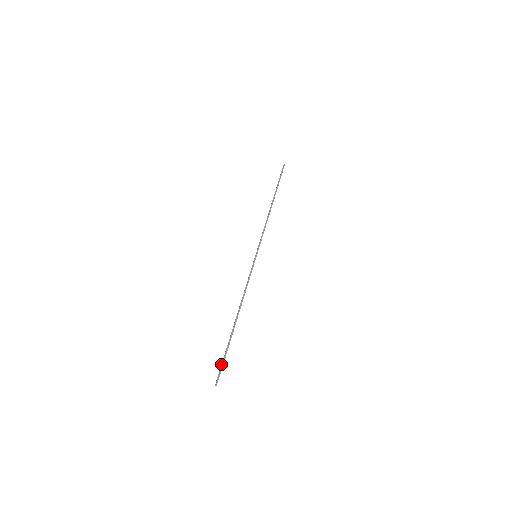
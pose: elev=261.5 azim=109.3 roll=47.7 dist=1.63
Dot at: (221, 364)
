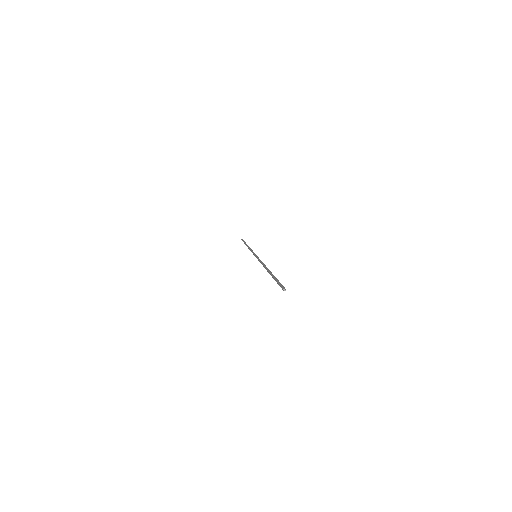
Dot at: occluded
